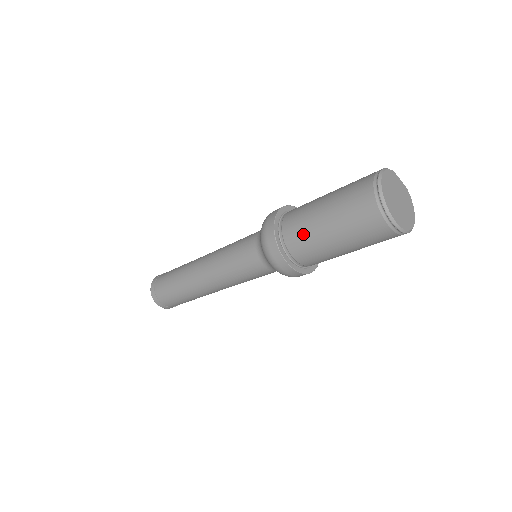
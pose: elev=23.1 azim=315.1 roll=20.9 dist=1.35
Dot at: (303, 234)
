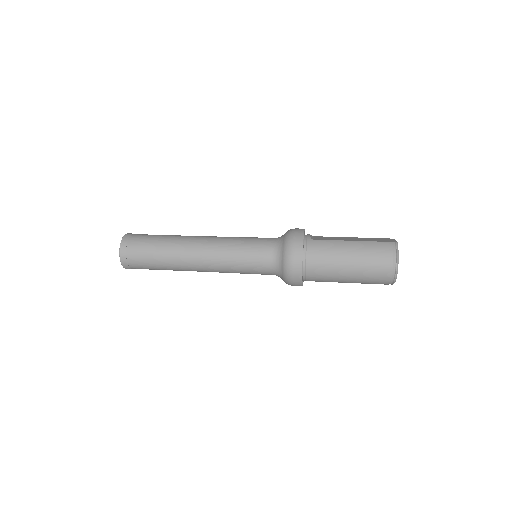
Dot at: (325, 279)
